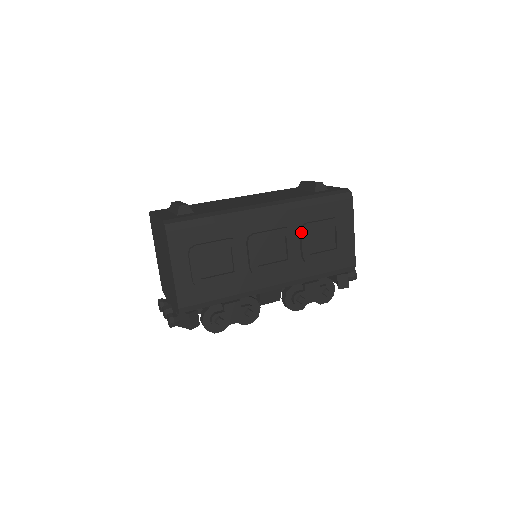
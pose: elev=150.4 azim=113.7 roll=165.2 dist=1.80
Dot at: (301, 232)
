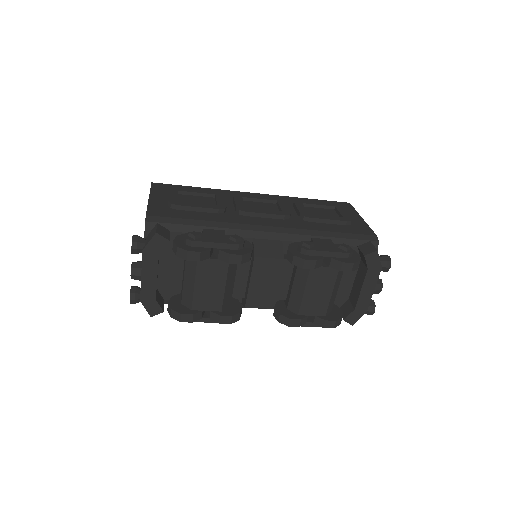
Dot at: (294, 202)
